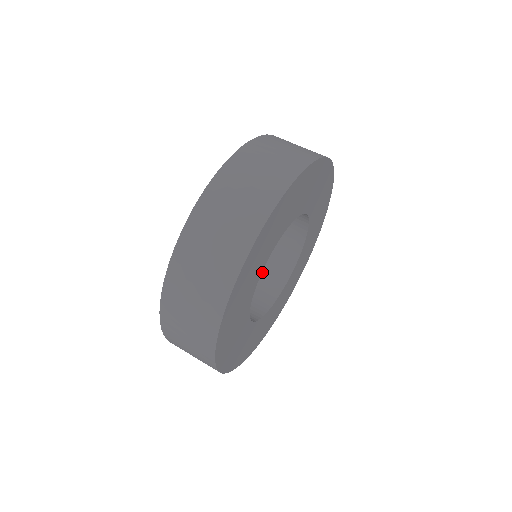
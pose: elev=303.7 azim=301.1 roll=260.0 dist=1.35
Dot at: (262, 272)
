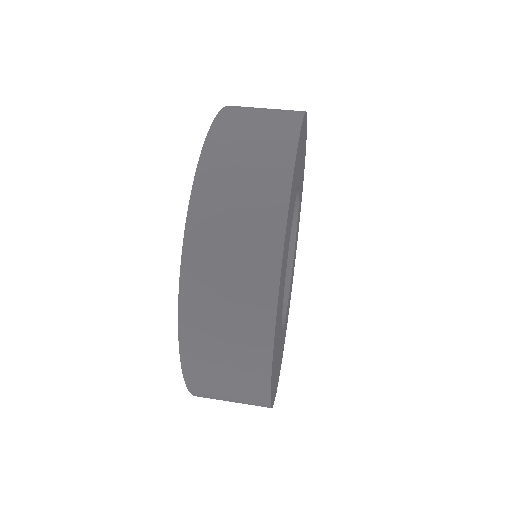
Dot at: occluded
